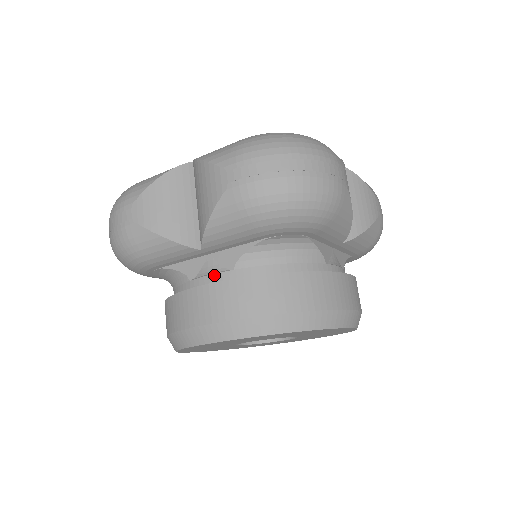
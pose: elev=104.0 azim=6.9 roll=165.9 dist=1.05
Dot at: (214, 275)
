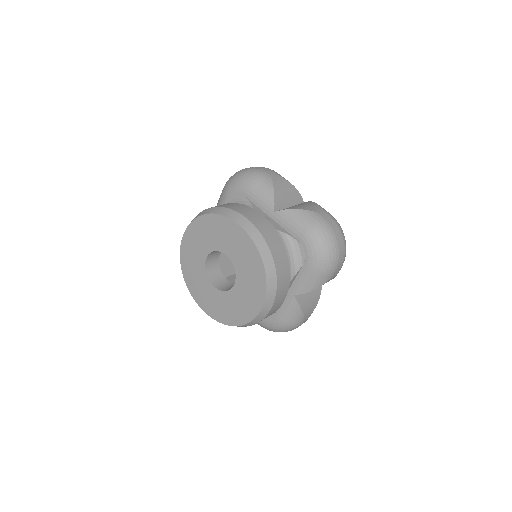
Dot at: occluded
